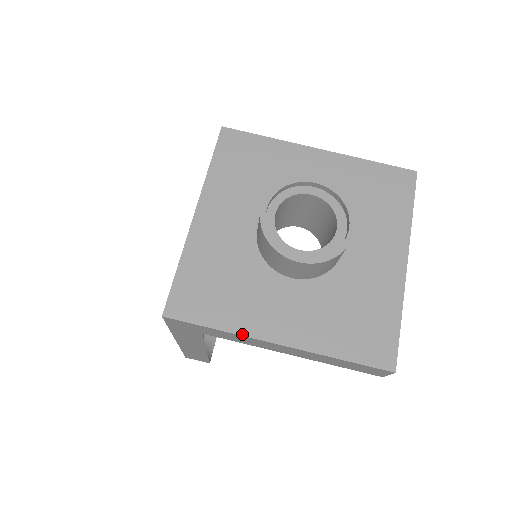
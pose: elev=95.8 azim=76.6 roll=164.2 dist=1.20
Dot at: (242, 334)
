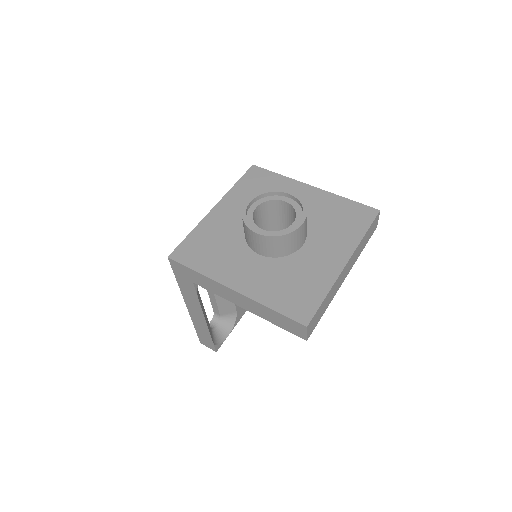
Dot at: (212, 278)
